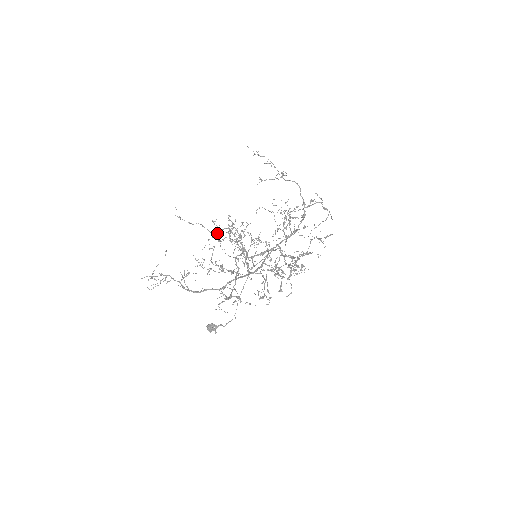
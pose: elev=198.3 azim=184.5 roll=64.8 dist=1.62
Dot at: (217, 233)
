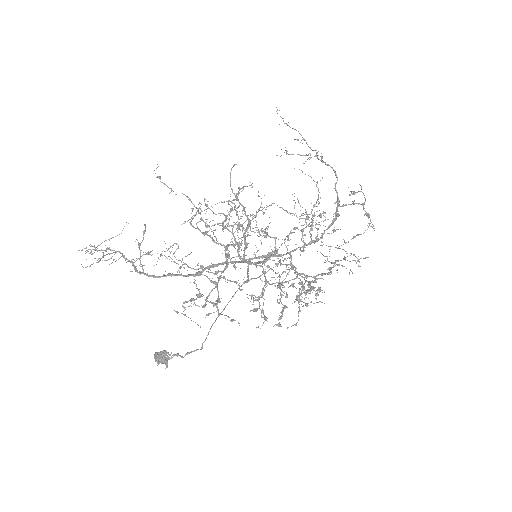
Dot at: occluded
